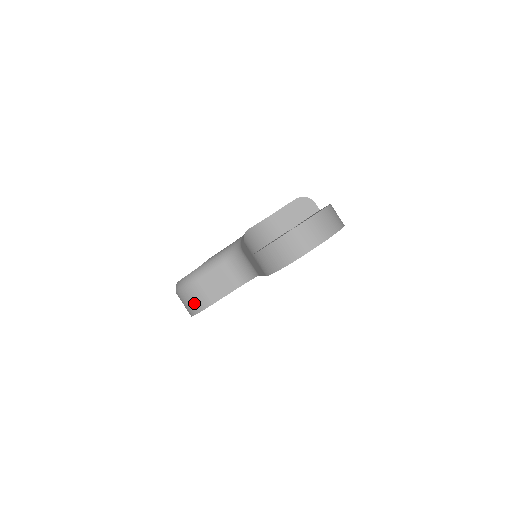
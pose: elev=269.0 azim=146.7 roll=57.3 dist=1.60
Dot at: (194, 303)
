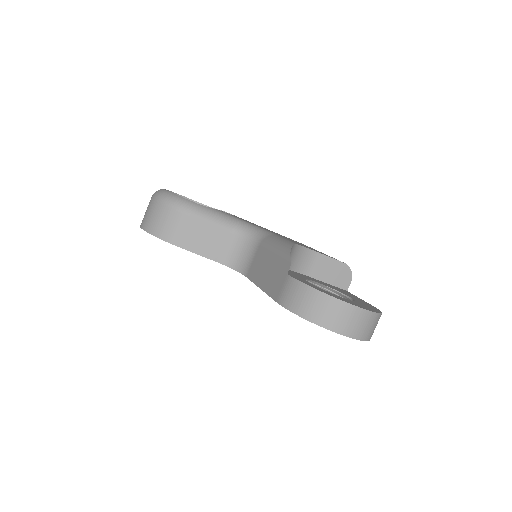
Dot at: (163, 226)
